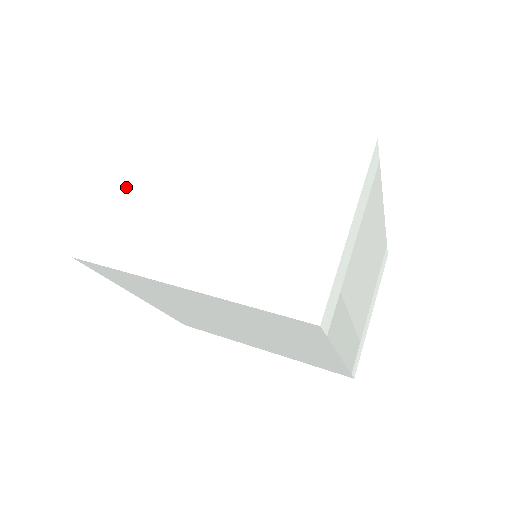
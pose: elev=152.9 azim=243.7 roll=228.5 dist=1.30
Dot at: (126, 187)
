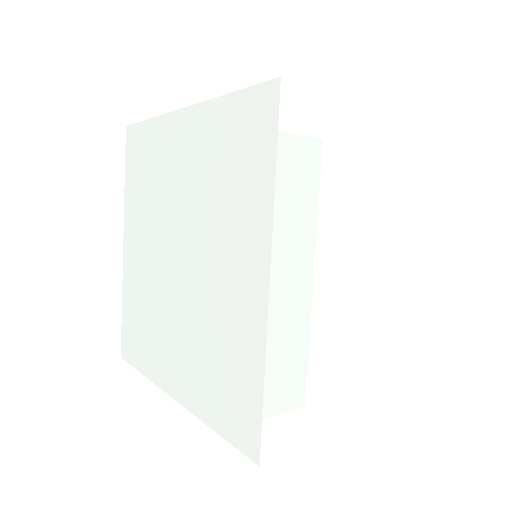
Dot at: occluded
